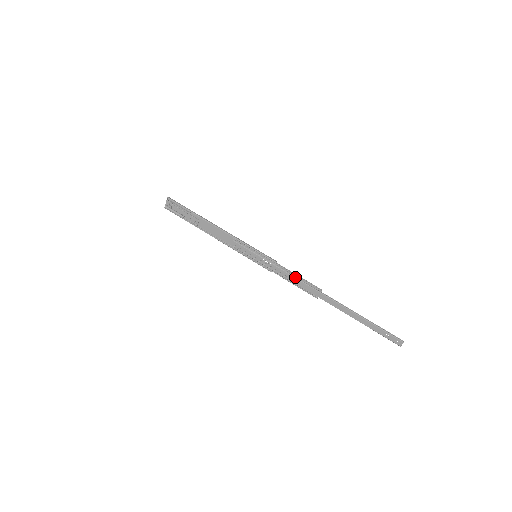
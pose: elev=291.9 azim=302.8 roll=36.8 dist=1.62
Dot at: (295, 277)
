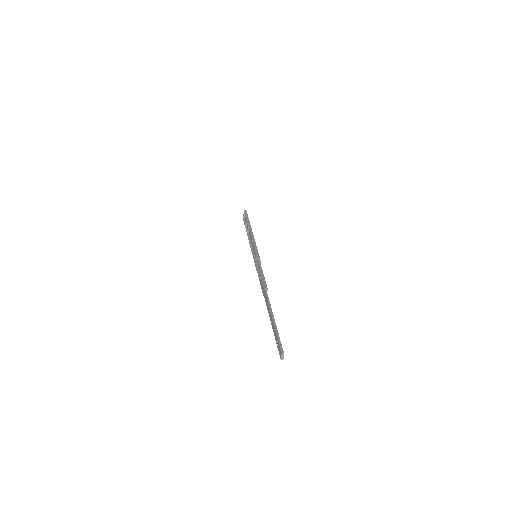
Dot at: (261, 274)
